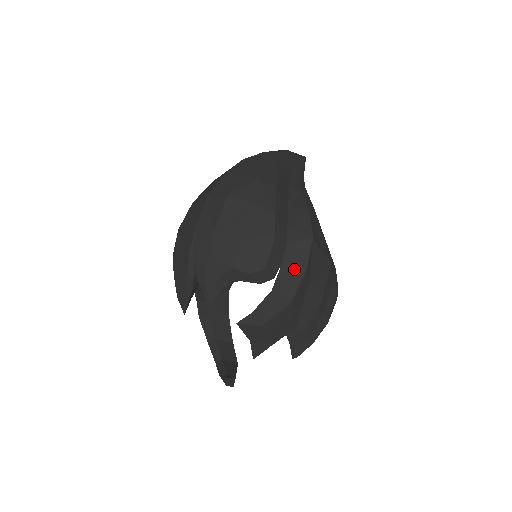
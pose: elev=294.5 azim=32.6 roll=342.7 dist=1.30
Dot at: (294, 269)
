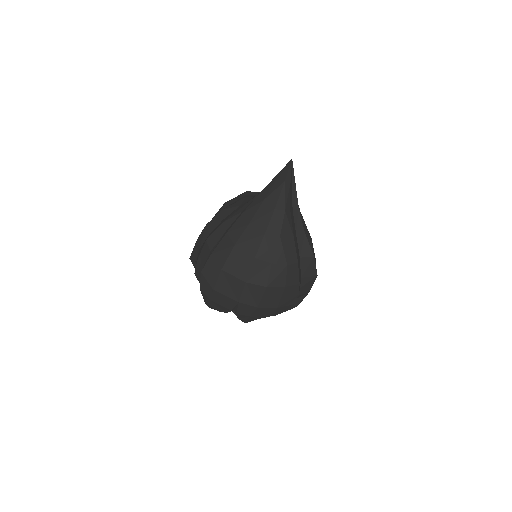
Dot at: (303, 294)
